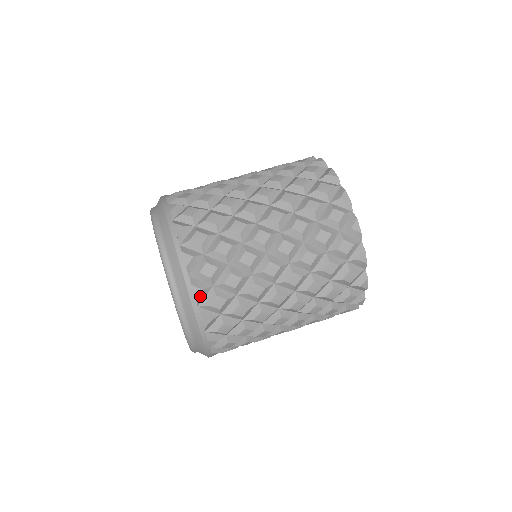
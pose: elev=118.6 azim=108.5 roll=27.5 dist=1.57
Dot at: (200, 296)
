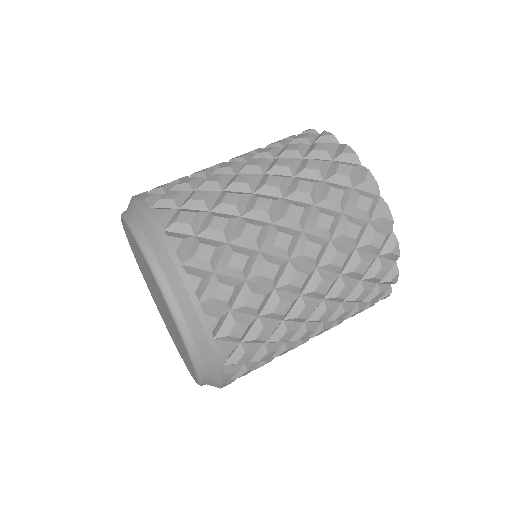
Dot at: (180, 247)
